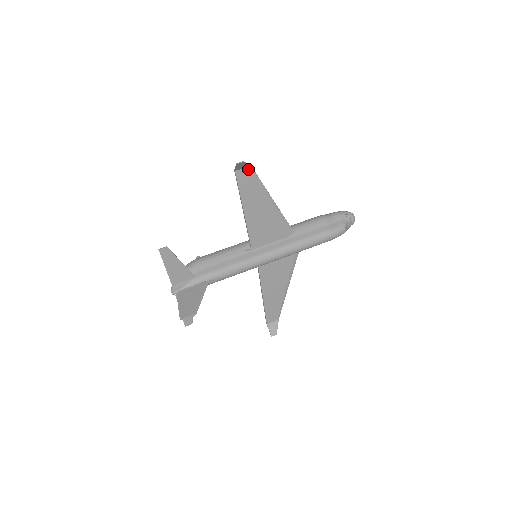
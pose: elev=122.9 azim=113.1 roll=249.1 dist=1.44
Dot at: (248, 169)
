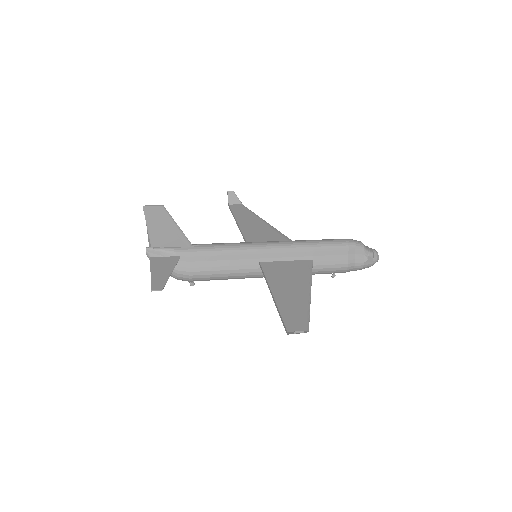
Dot at: (240, 206)
